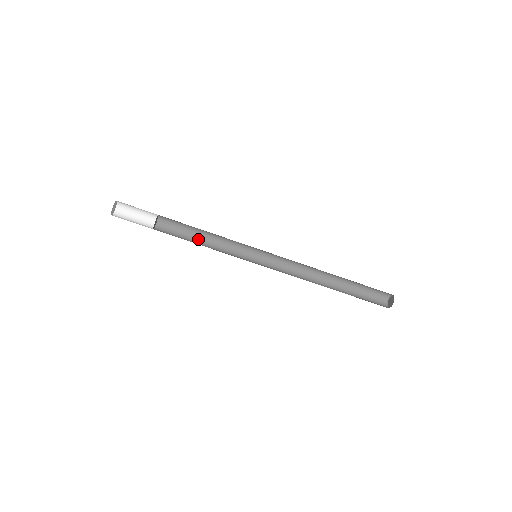
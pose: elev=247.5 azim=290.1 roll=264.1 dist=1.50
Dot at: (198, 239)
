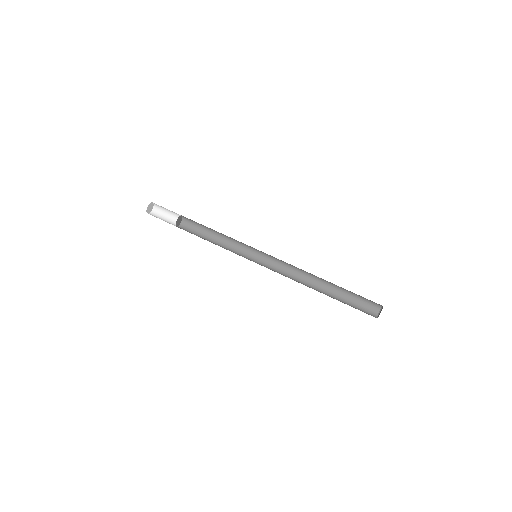
Dot at: occluded
